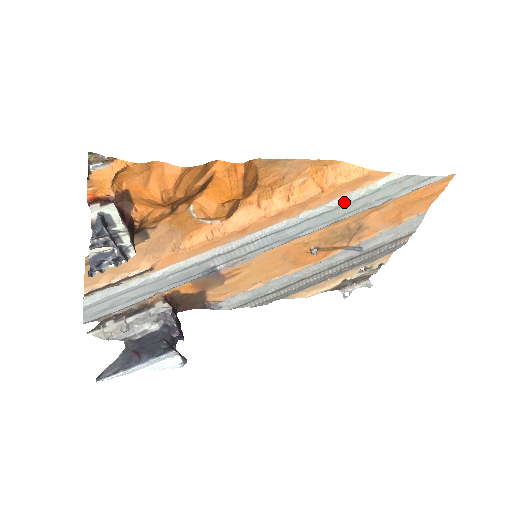
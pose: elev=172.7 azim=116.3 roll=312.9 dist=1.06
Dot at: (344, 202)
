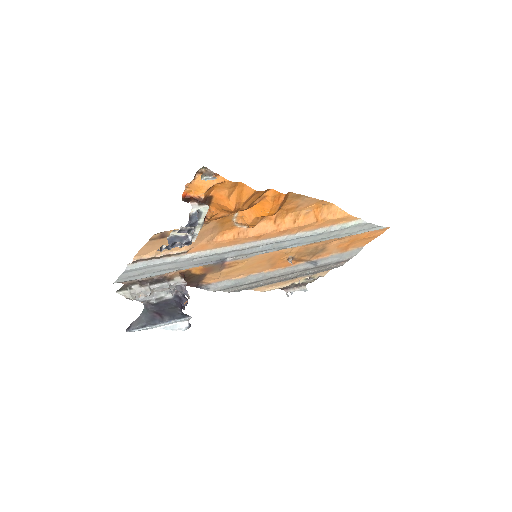
Dot at: (325, 231)
